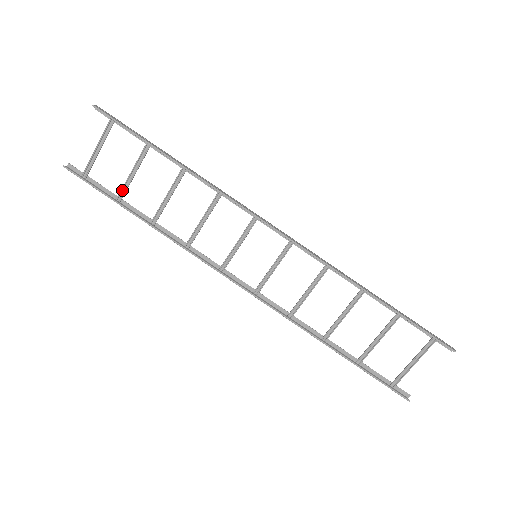
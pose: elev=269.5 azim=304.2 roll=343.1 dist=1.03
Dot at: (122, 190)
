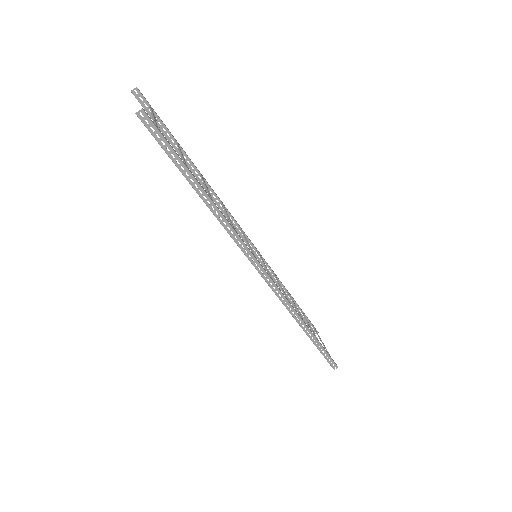
Dot at: (178, 145)
